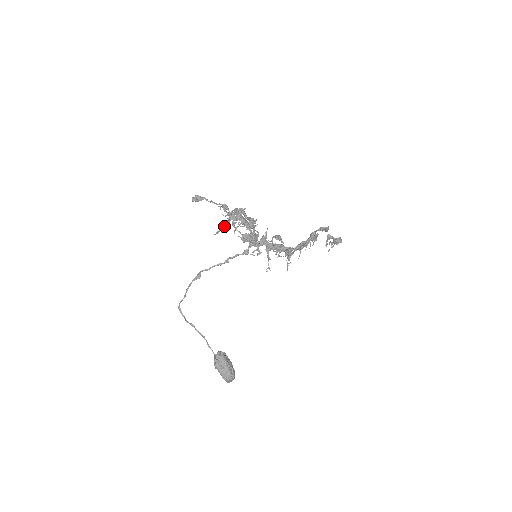
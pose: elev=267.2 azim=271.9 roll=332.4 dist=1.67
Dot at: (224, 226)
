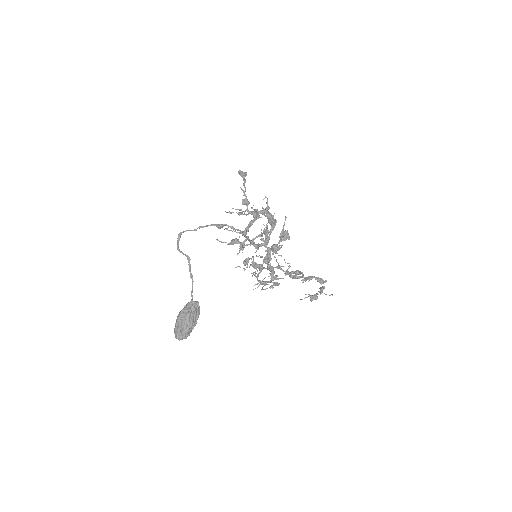
Dot at: occluded
